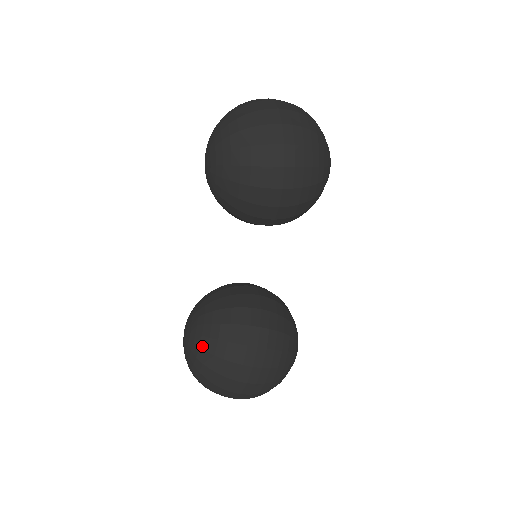
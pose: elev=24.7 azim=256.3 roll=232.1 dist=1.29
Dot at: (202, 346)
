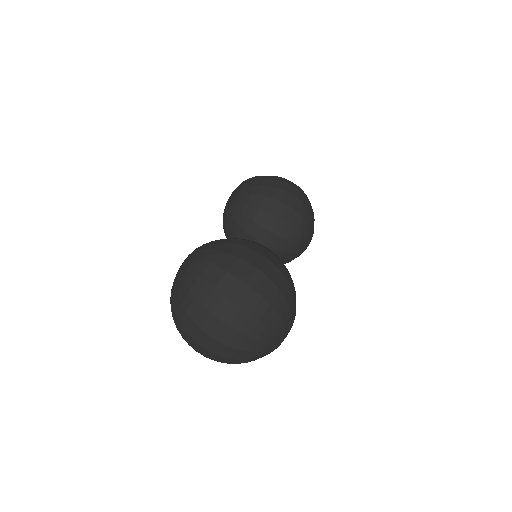
Dot at: (213, 242)
